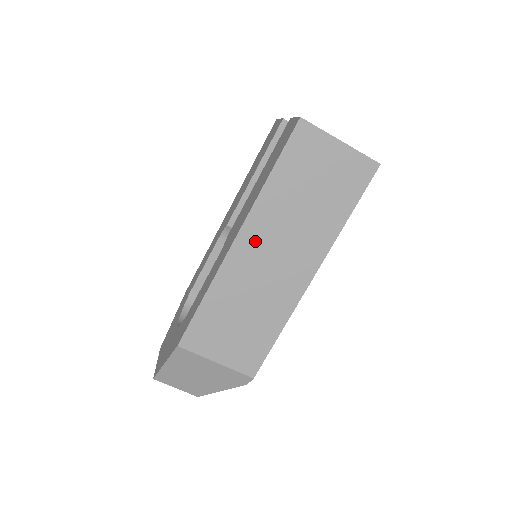
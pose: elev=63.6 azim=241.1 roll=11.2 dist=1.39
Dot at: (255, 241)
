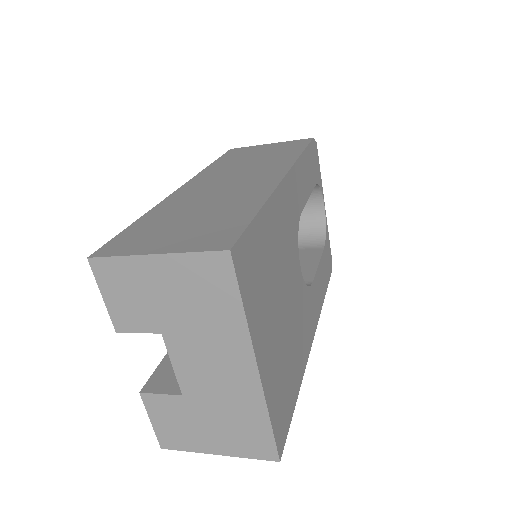
Dot at: occluded
